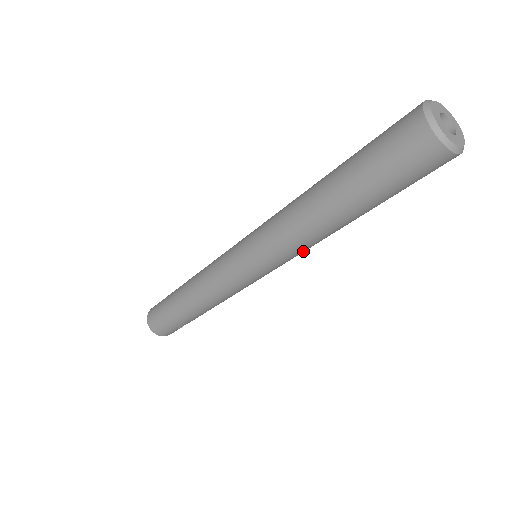
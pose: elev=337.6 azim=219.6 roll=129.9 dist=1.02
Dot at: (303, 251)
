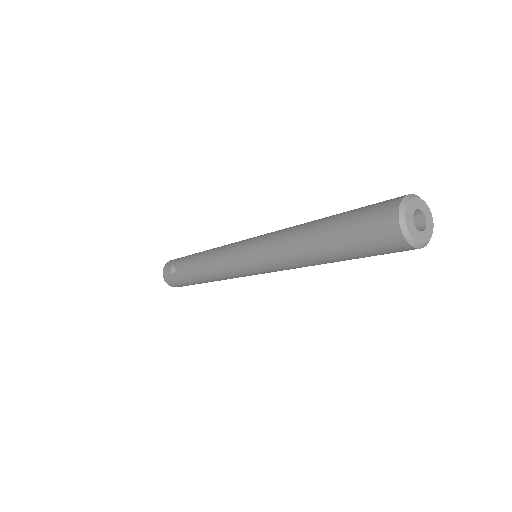
Dot at: occluded
